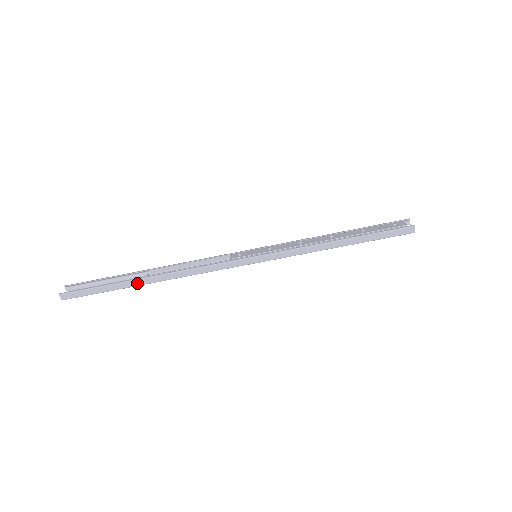
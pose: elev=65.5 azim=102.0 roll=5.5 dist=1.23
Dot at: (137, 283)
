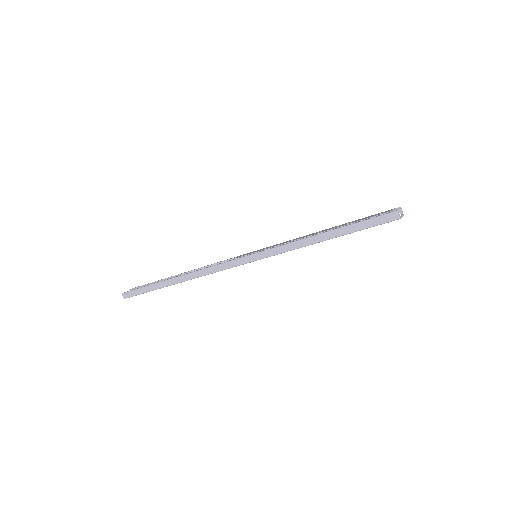
Dot at: (168, 283)
